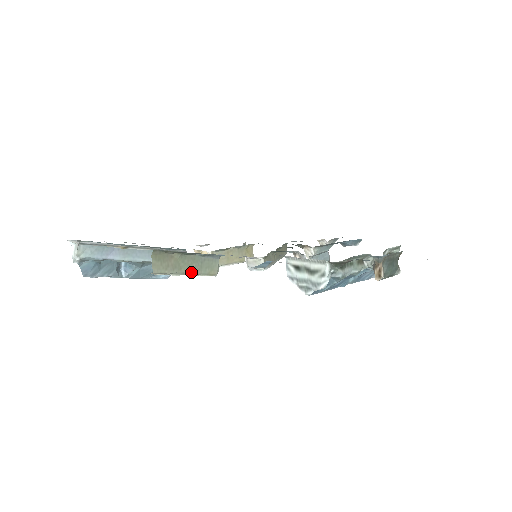
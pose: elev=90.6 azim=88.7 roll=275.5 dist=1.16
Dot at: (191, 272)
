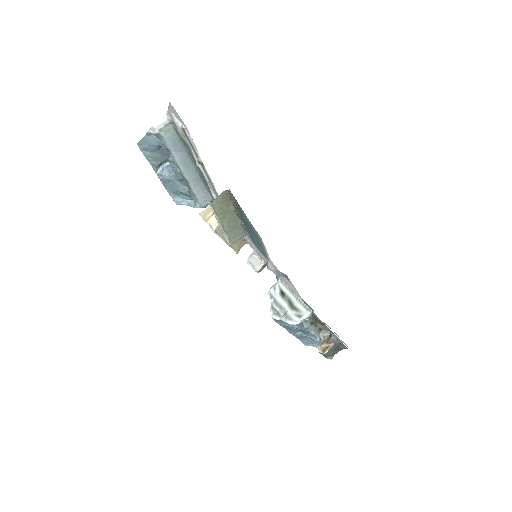
Dot at: (225, 226)
